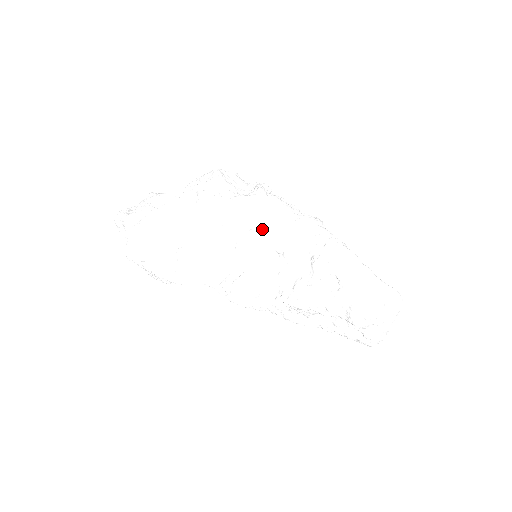
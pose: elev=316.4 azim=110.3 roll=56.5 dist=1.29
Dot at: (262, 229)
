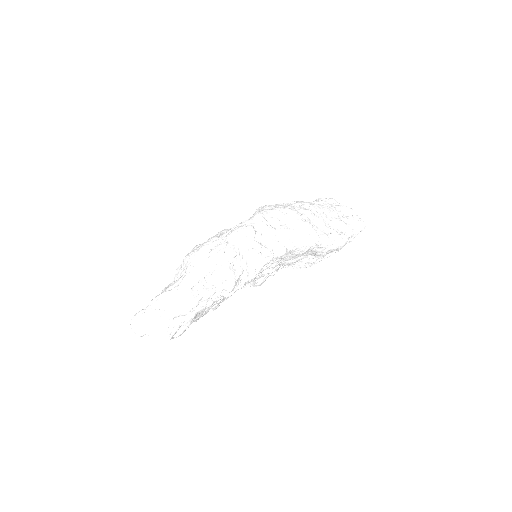
Dot at: (276, 265)
